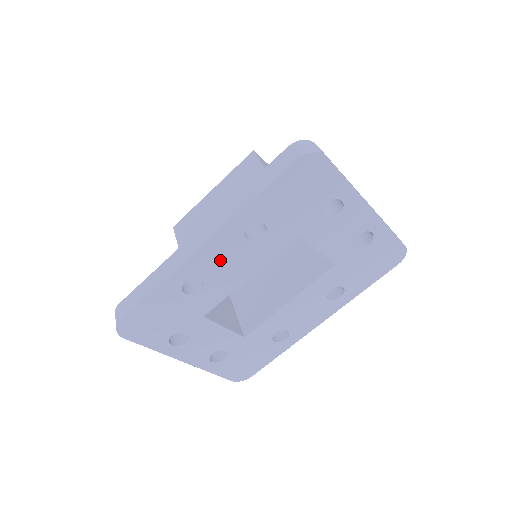
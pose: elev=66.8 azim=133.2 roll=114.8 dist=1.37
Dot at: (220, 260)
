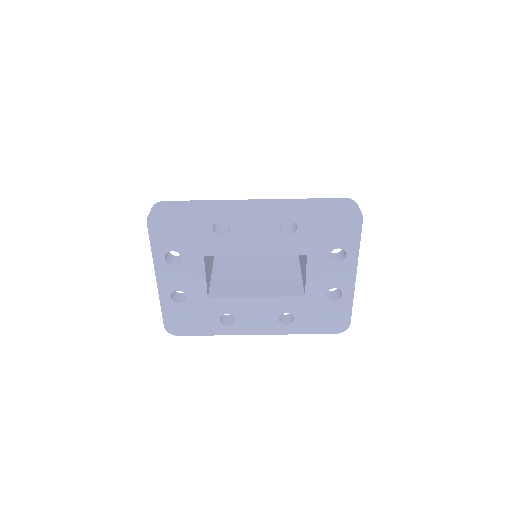
Dot at: (253, 226)
